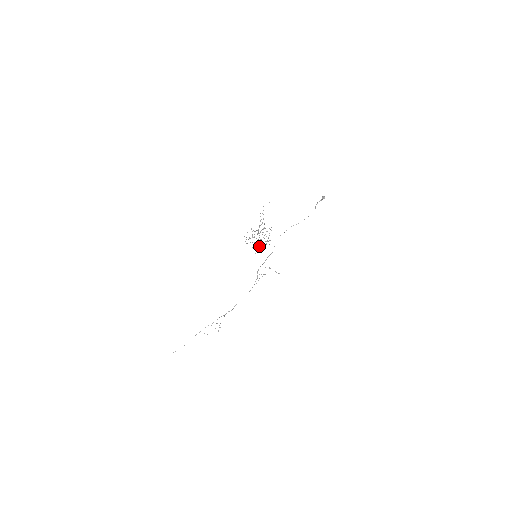
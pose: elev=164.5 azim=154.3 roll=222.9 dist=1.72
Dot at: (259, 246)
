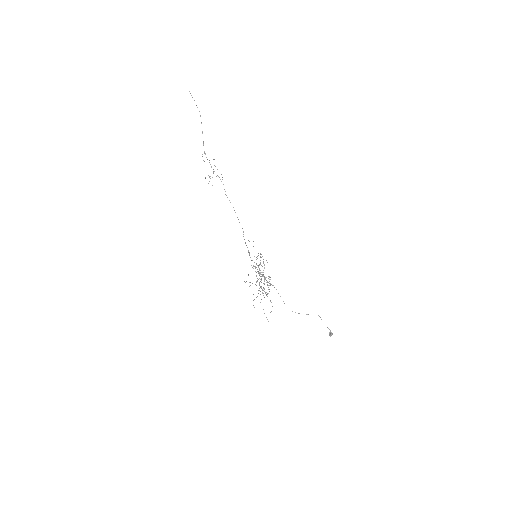
Dot at: occluded
